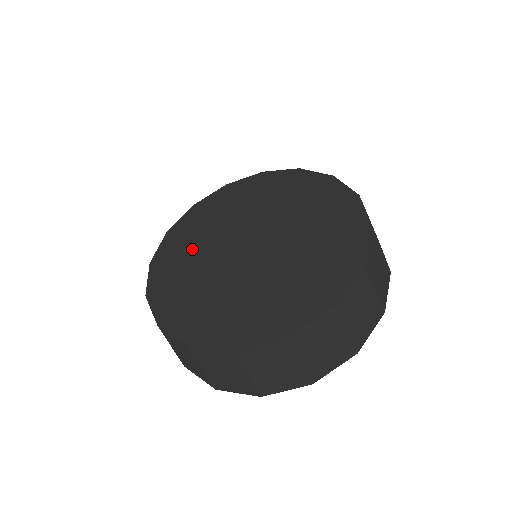
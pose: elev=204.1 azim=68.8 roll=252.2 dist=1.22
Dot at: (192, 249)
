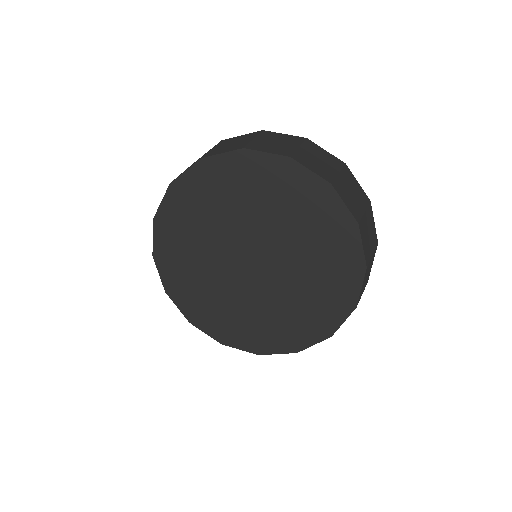
Dot at: (192, 250)
